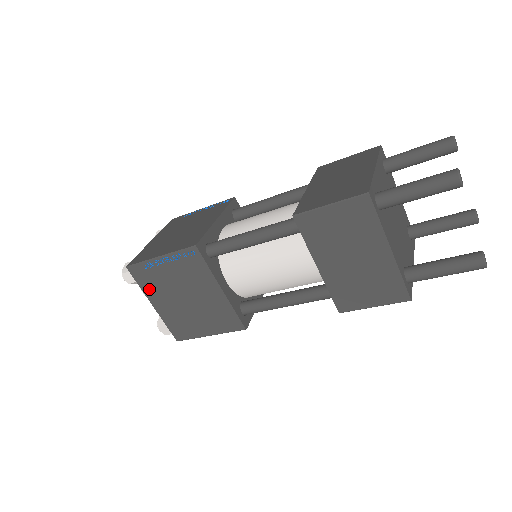
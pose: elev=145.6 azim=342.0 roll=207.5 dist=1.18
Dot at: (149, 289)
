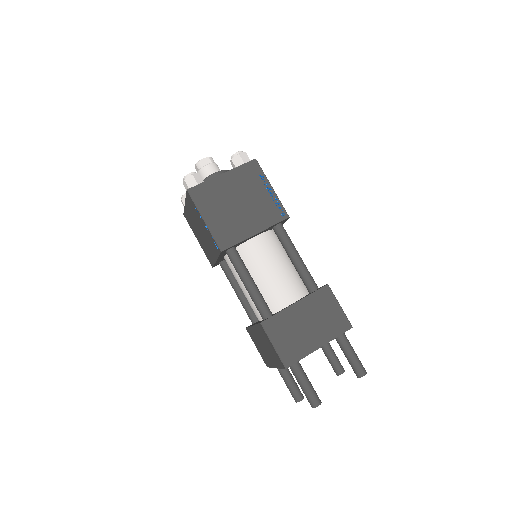
Dot at: (189, 204)
